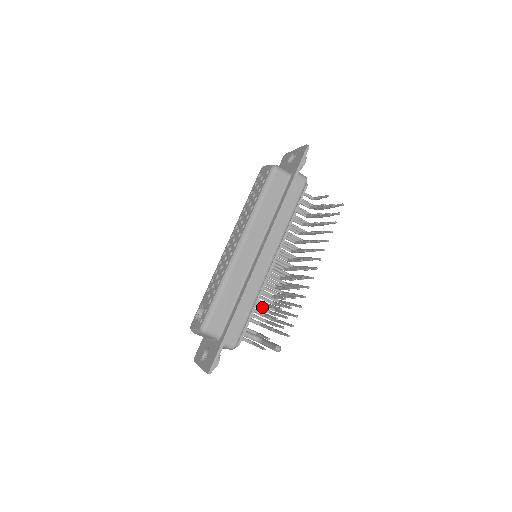
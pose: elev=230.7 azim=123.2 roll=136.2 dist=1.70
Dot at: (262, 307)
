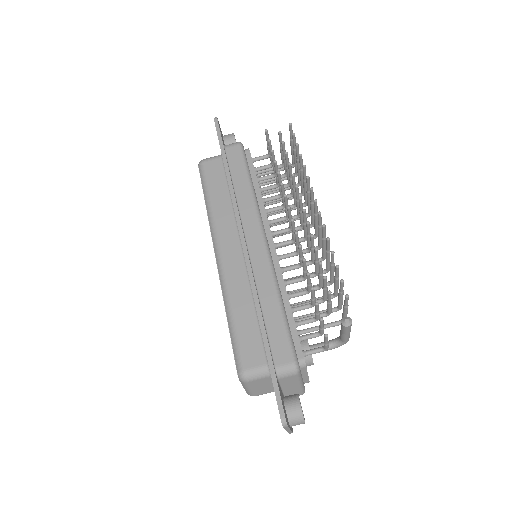
Dot at: (309, 301)
